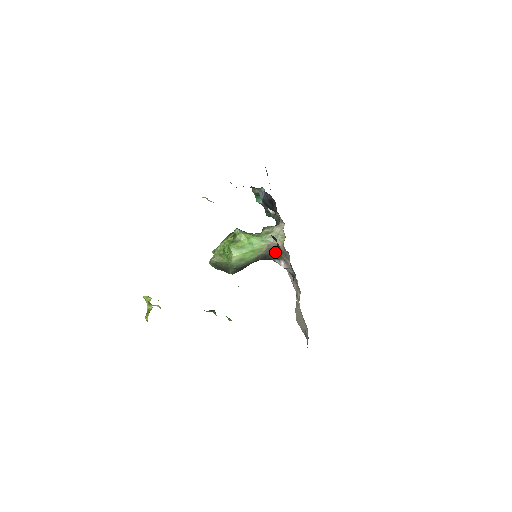
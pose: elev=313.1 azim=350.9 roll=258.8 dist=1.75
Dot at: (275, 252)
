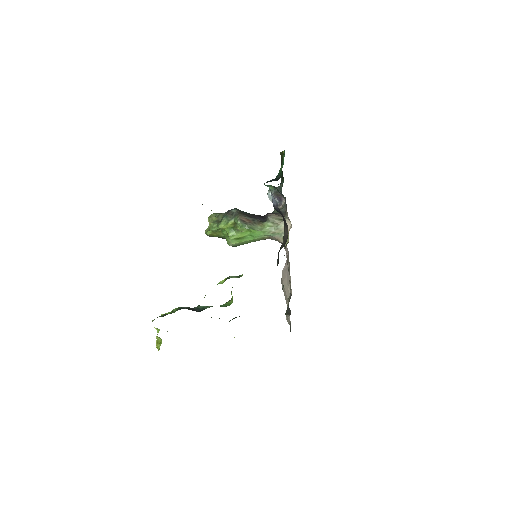
Dot at: occluded
